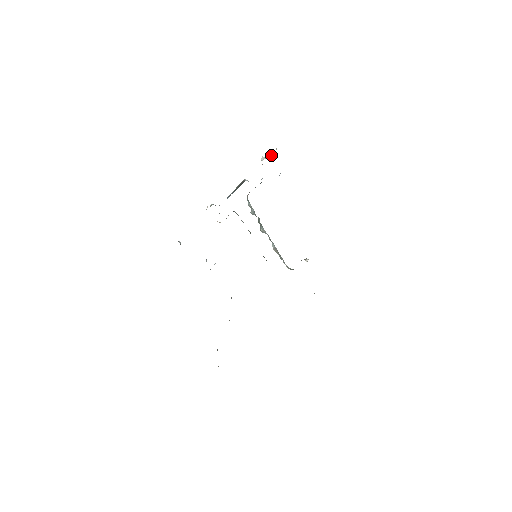
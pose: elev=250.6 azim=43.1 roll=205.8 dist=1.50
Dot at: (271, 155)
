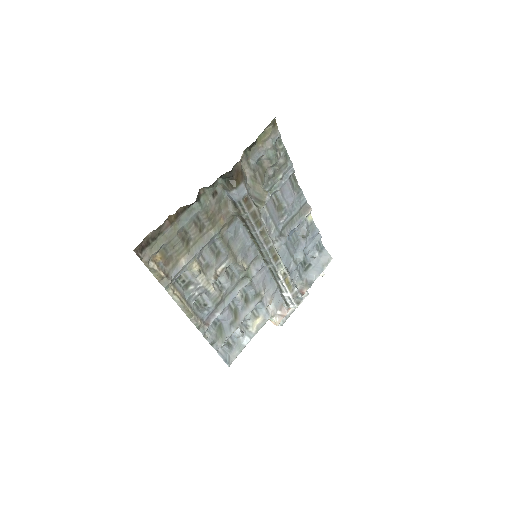
Dot at: occluded
